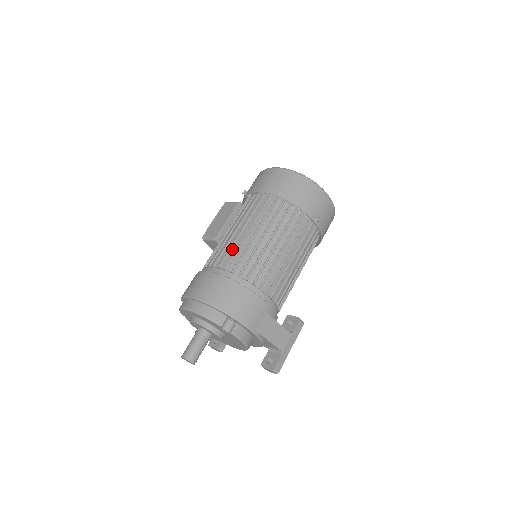
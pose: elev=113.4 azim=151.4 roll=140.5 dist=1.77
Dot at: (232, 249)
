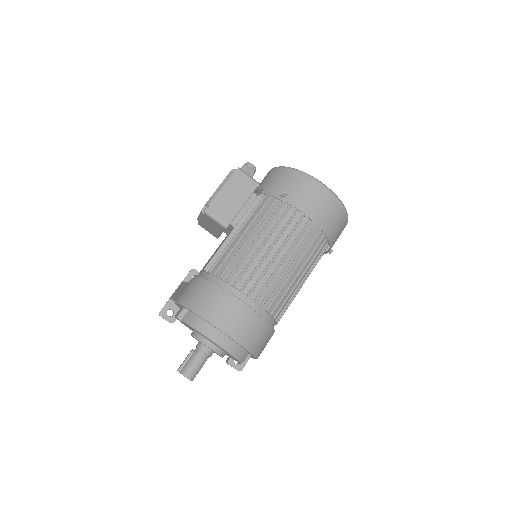
Dot at: (271, 282)
